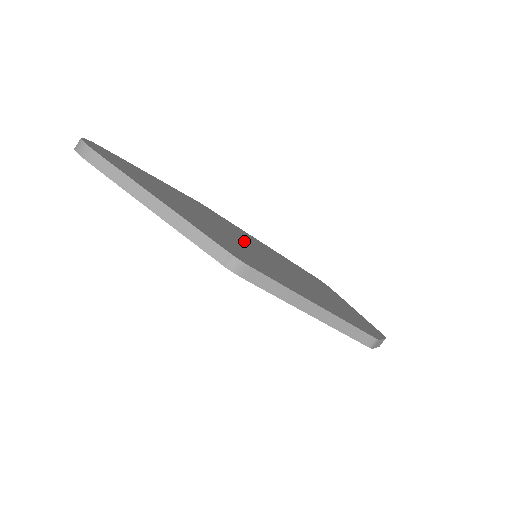
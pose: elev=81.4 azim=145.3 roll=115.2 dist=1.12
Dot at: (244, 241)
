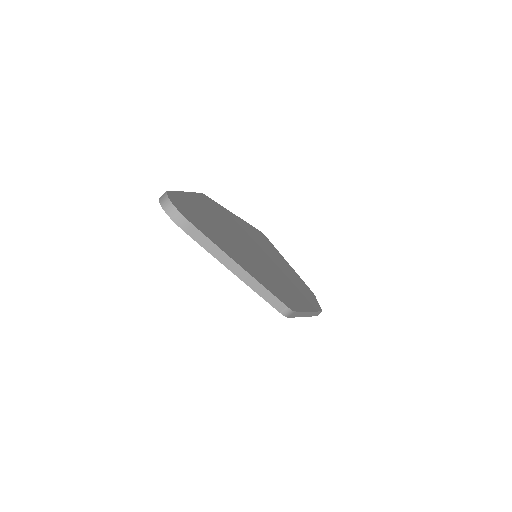
Dot at: (251, 247)
